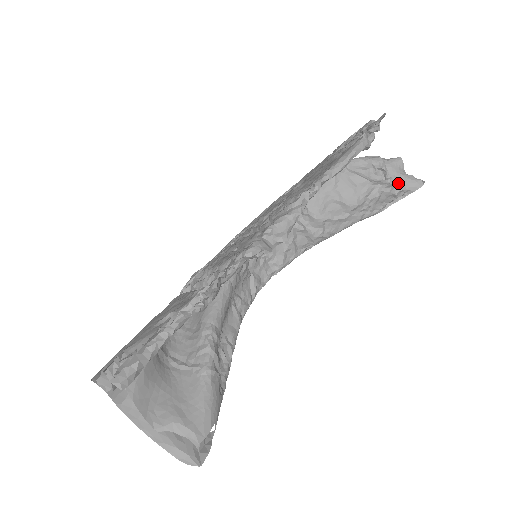
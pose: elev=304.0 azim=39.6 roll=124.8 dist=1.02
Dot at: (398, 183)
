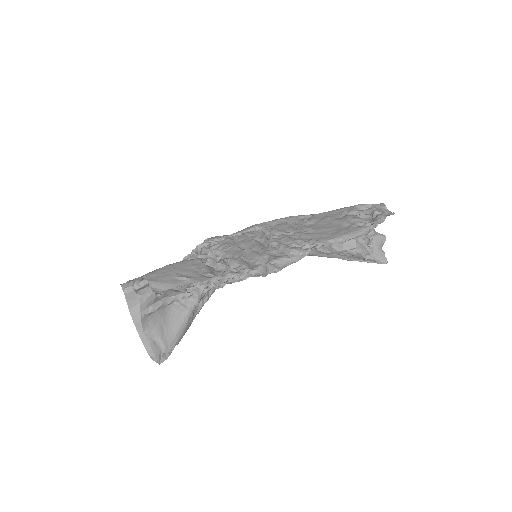
Dot at: (372, 253)
